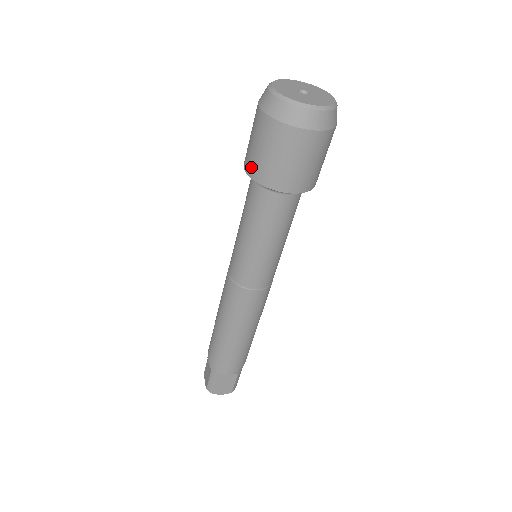
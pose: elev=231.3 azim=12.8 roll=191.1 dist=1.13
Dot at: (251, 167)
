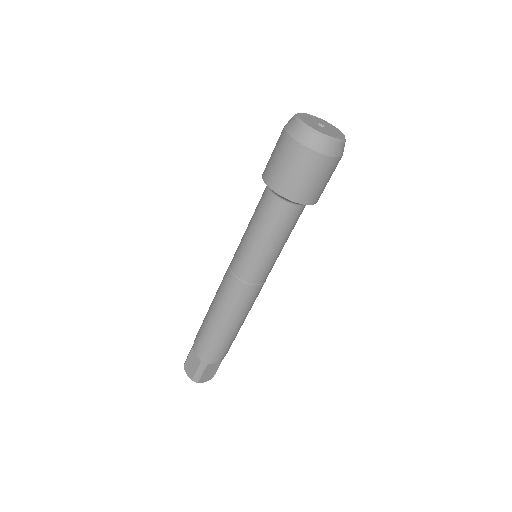
Dot at: (280, 186)
